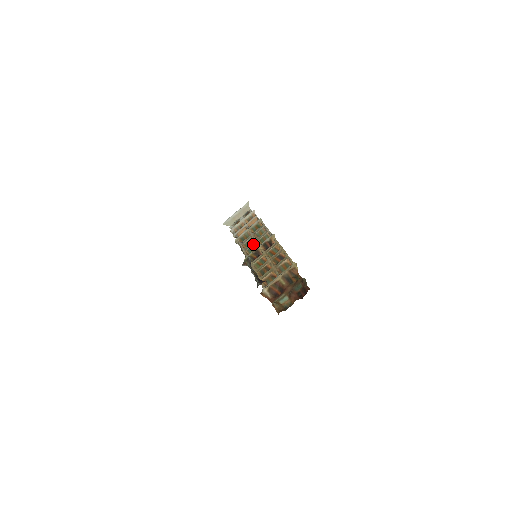
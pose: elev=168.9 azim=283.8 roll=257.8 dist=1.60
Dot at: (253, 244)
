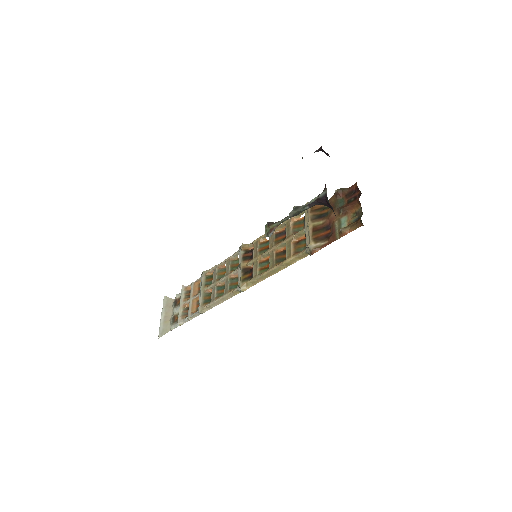
Dot at: (228, 280)
